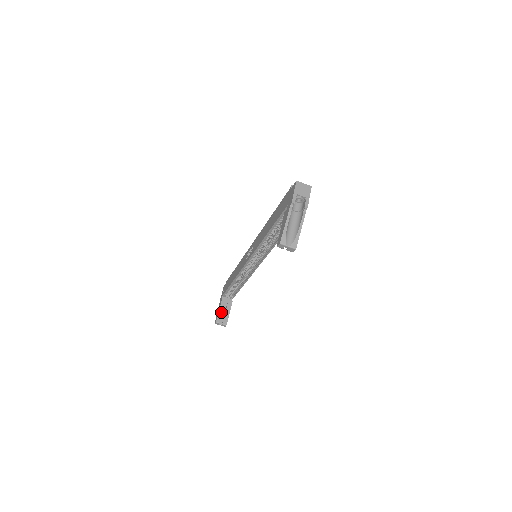
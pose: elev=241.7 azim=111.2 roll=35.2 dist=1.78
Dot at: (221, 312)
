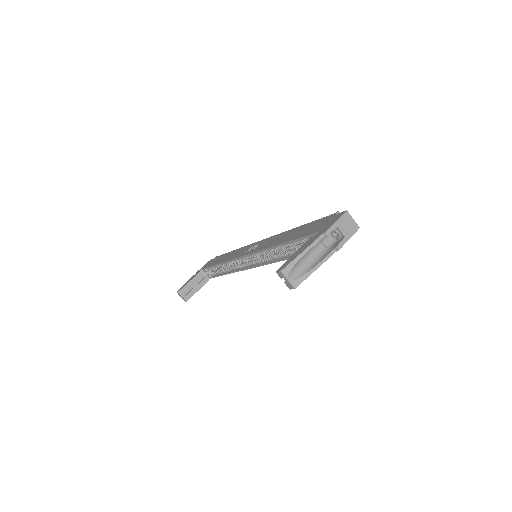
Dot at: (190, 285)
